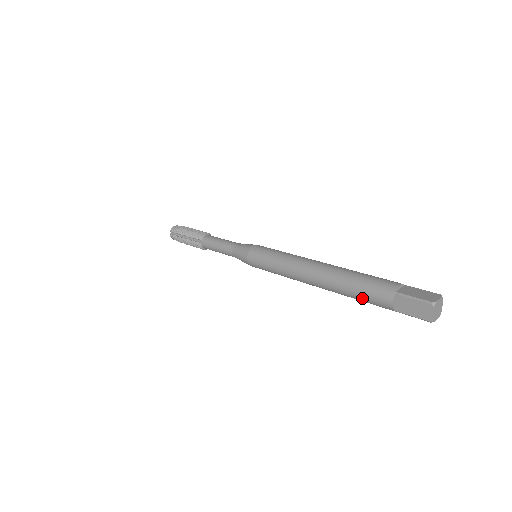
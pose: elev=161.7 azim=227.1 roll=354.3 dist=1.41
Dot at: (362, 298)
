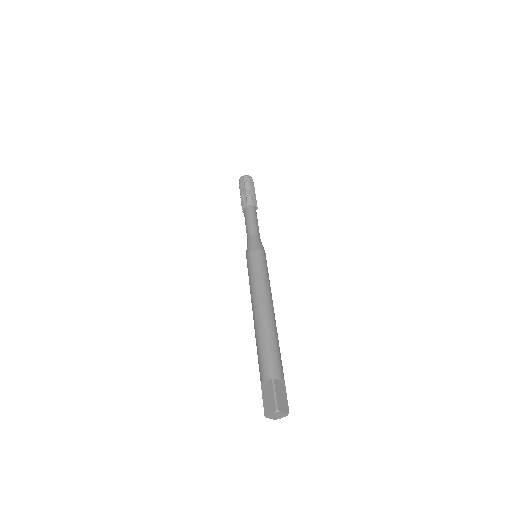
Dot at: (259, 356)
